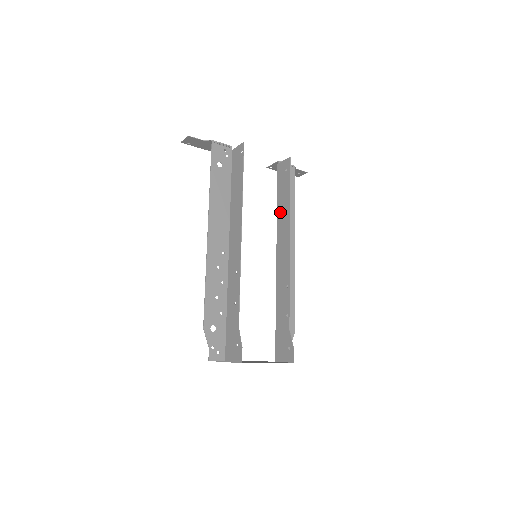
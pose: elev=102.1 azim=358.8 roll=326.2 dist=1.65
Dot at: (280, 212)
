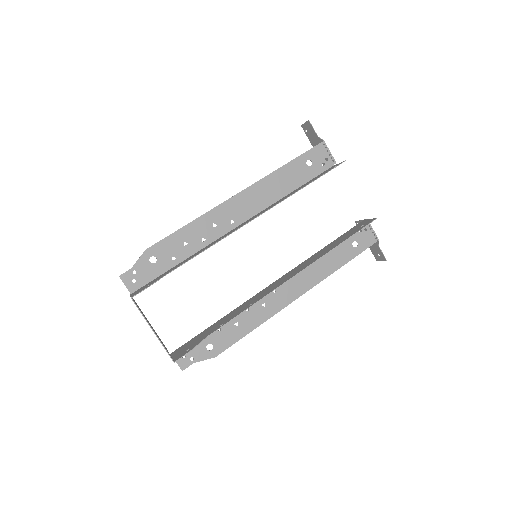
Dot at: (319, 252)
